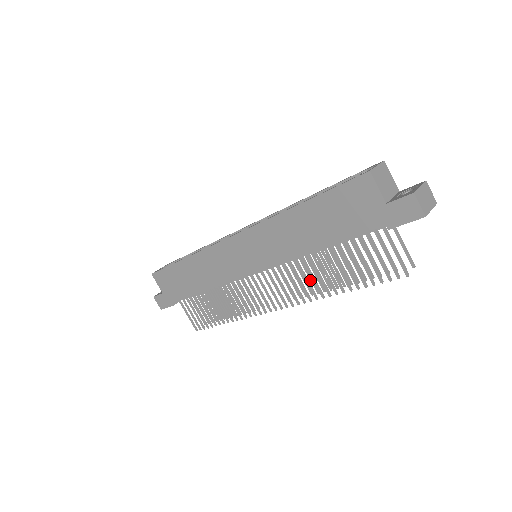
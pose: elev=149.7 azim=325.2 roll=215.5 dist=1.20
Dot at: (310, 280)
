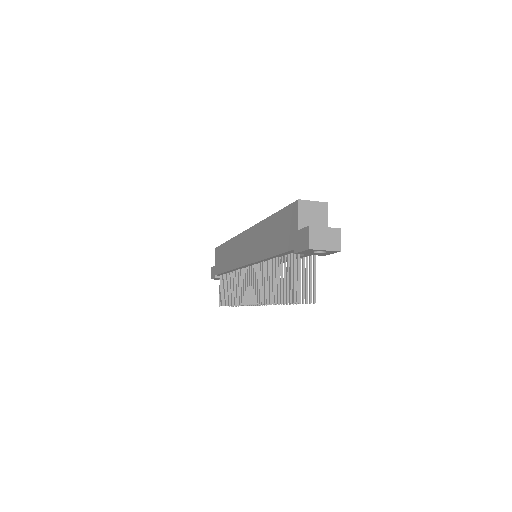
Dot at: occluded
